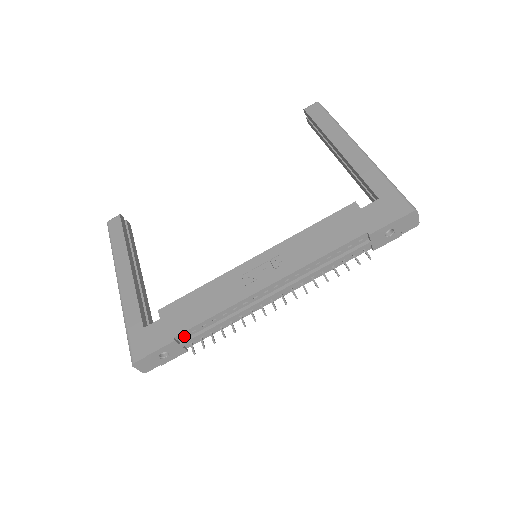
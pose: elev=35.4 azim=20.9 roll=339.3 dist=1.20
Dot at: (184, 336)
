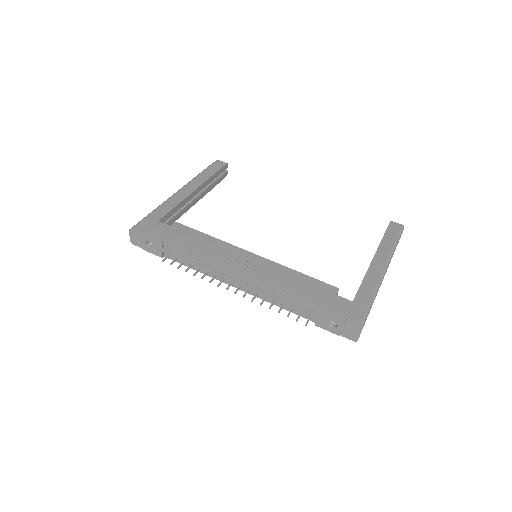
Dot at: (169, 246)
